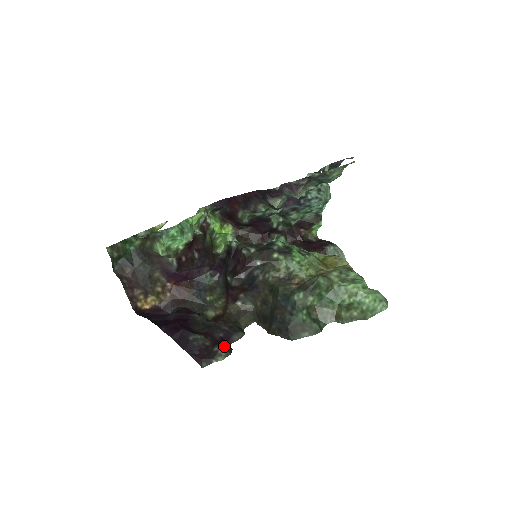
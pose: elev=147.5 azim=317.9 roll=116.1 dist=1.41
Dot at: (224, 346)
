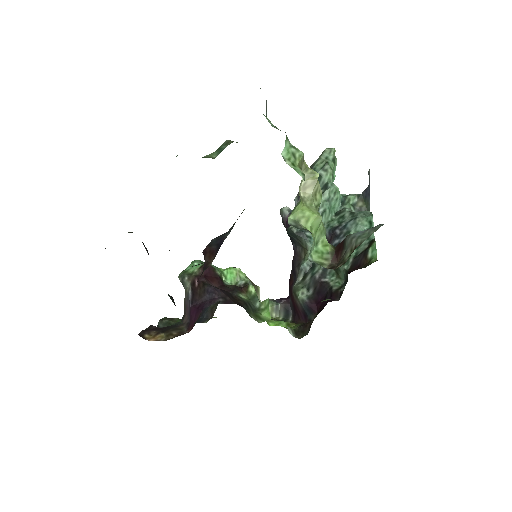
Dot at: occluded
